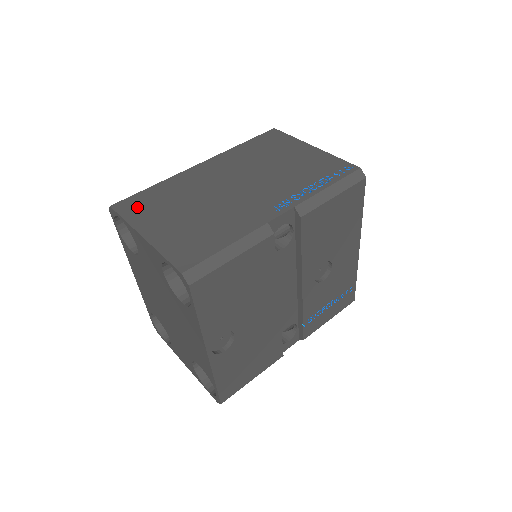
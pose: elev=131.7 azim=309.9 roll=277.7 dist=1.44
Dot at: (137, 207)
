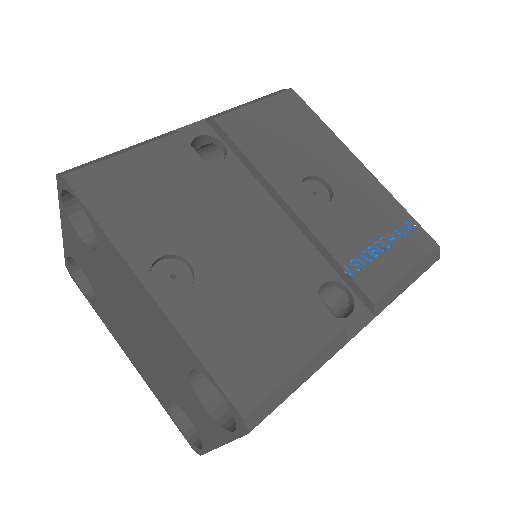
Dot at: occluded
